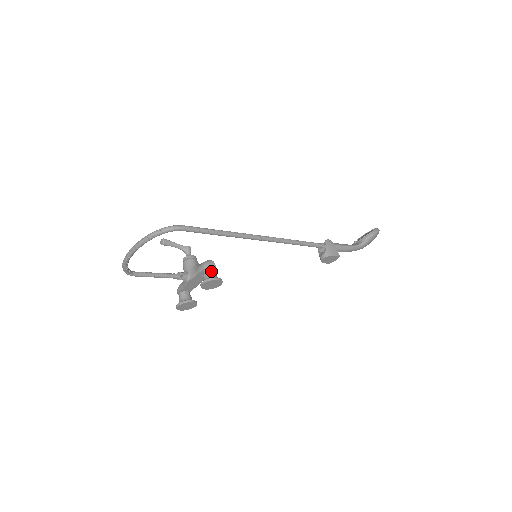
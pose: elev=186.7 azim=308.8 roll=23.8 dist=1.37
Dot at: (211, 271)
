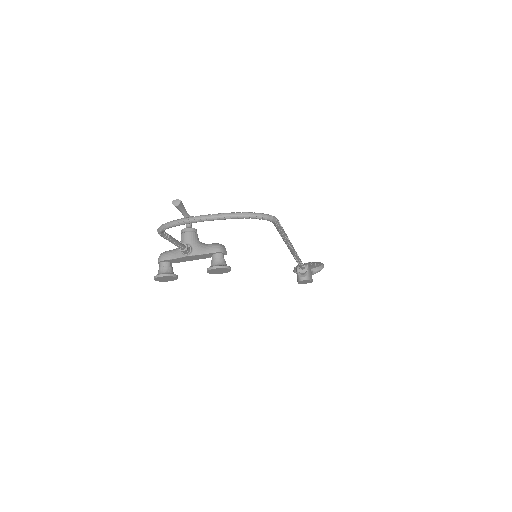
Dot at: (223, 257)
